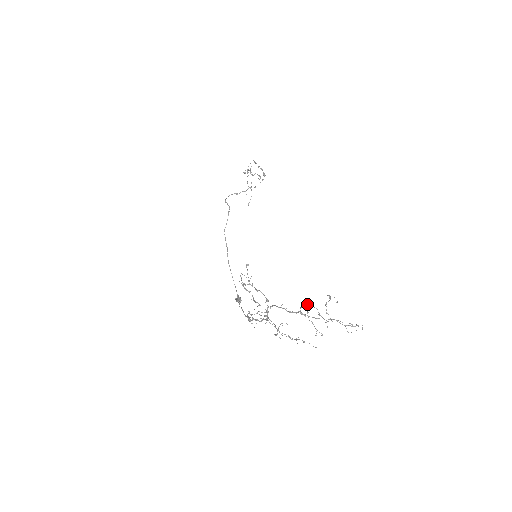
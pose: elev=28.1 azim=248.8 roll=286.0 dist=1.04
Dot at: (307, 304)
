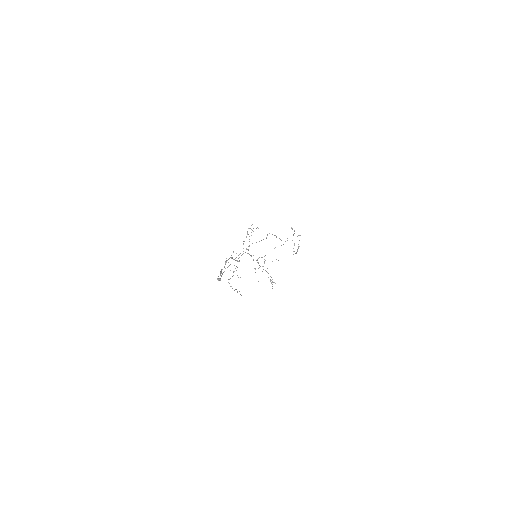
Dot at: occluded
